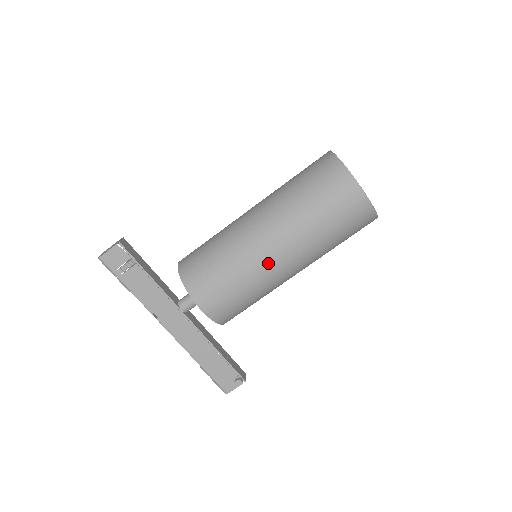
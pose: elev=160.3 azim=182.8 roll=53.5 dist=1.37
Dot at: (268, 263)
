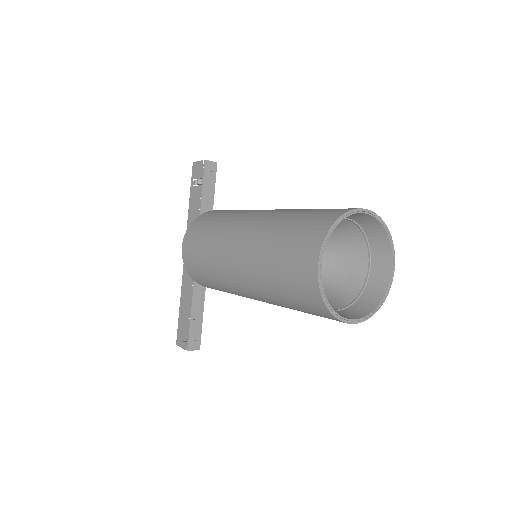
Dot at: (226, 254)
